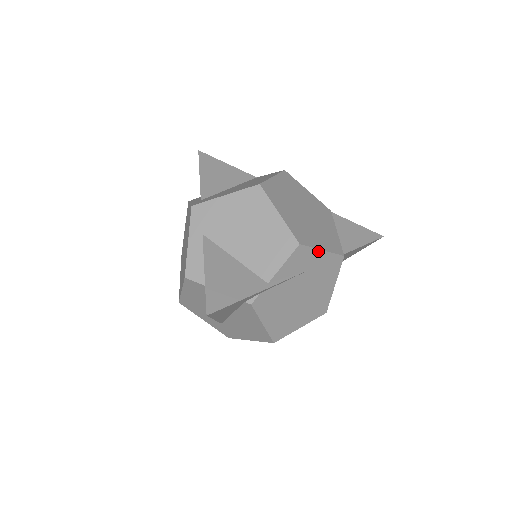
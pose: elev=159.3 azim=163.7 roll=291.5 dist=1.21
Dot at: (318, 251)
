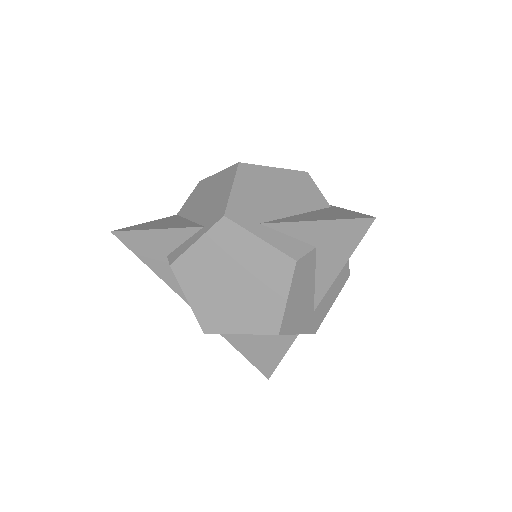
Dot at: occluded
